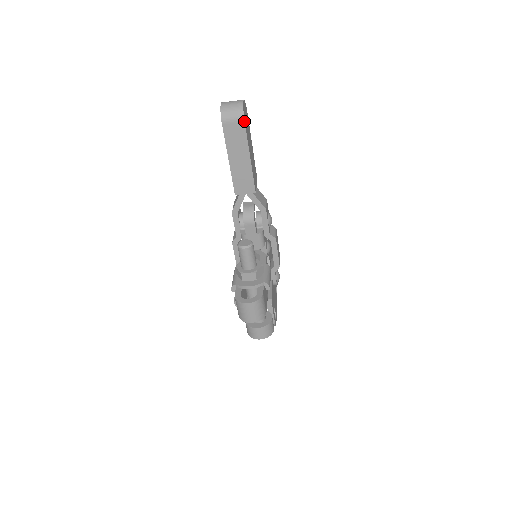
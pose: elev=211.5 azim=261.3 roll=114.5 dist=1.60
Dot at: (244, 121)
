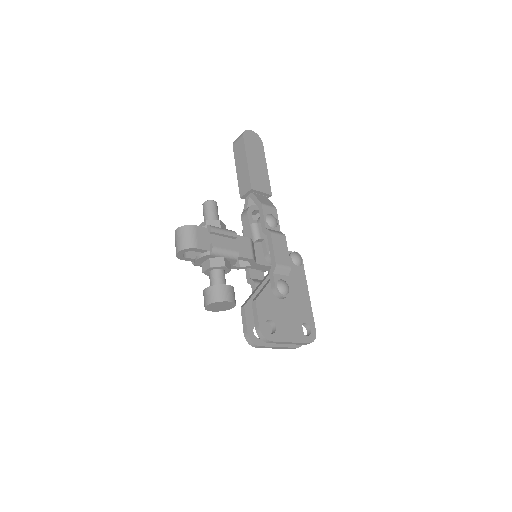
Dot at: (243, 136)
